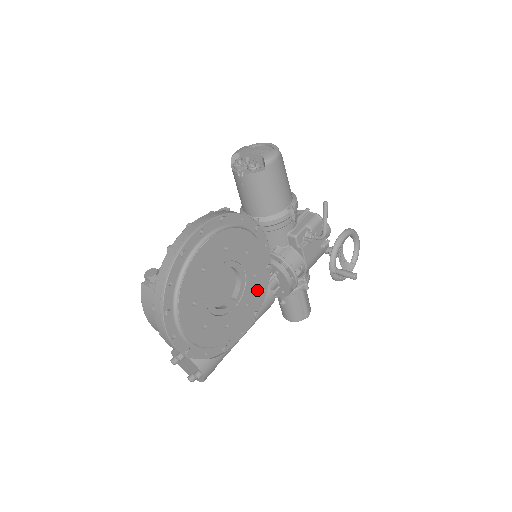
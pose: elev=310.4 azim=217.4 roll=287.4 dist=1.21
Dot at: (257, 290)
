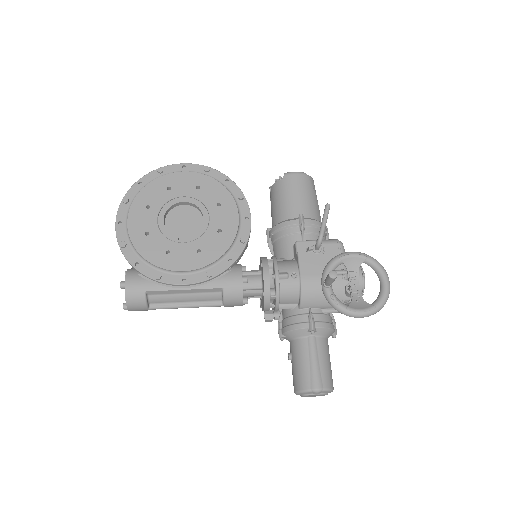
Dot at: (218, 247)
